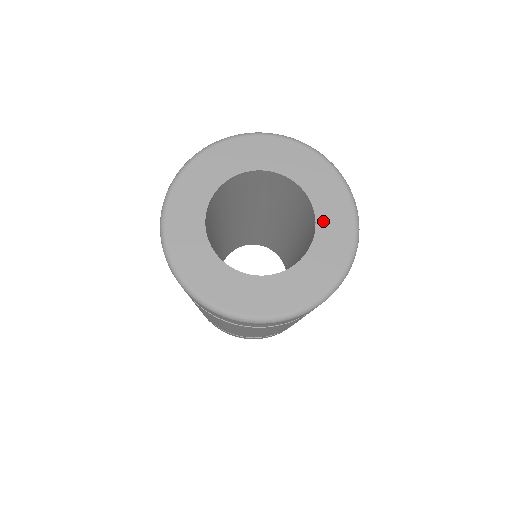
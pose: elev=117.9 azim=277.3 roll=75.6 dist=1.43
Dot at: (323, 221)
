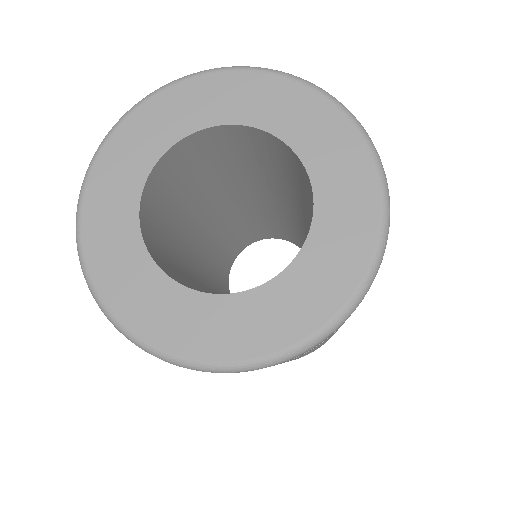
Dot at: (323, 229)
